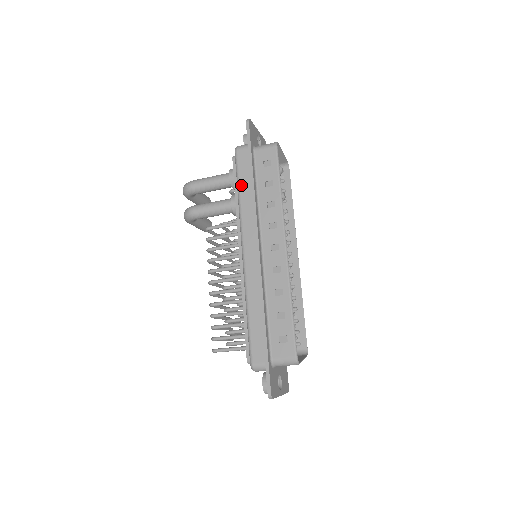
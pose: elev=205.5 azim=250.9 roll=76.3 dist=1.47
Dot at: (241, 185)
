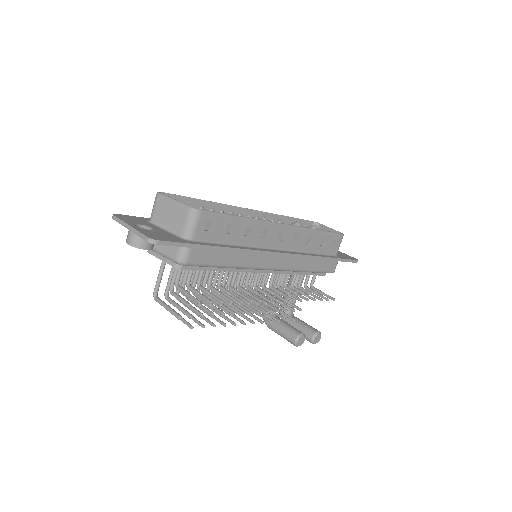
Dot at: occluded
